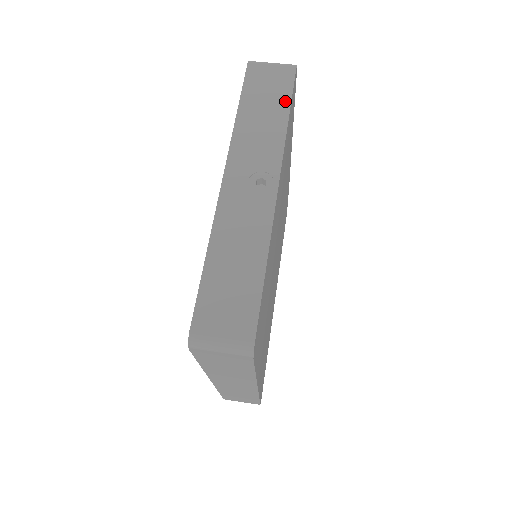
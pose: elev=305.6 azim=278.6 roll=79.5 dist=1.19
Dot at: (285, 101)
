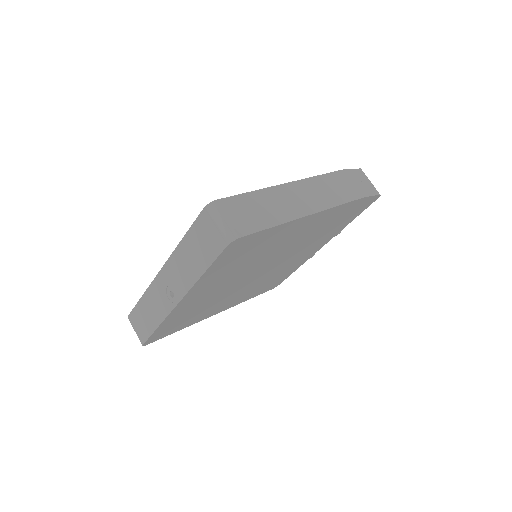
Dot at: (206, 263)
